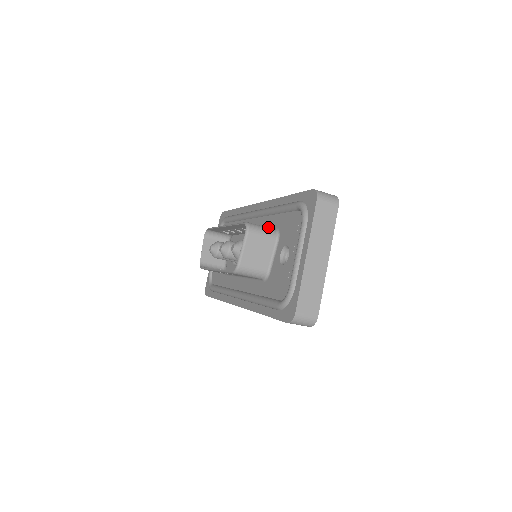
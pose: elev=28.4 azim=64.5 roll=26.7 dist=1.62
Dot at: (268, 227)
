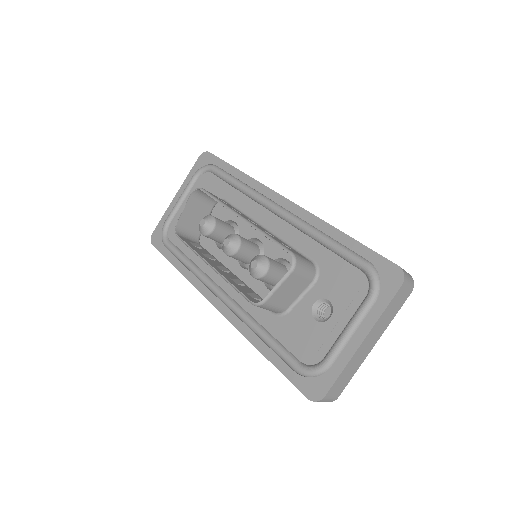
Dot at: (299, 248)
